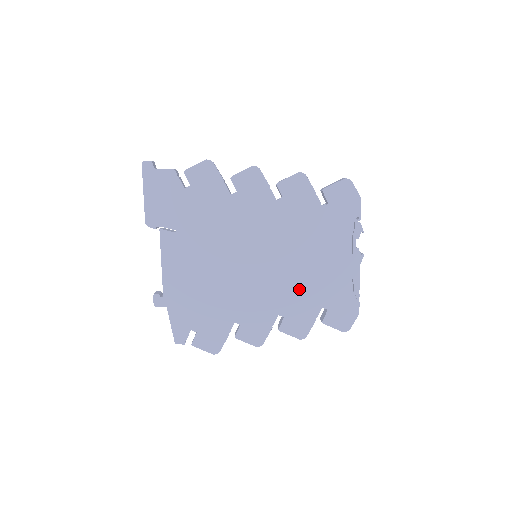
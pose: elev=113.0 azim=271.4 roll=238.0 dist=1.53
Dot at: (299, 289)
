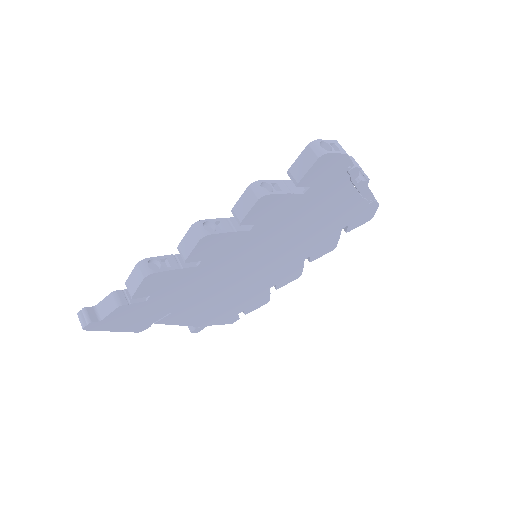
Dot at: (314, 240)
